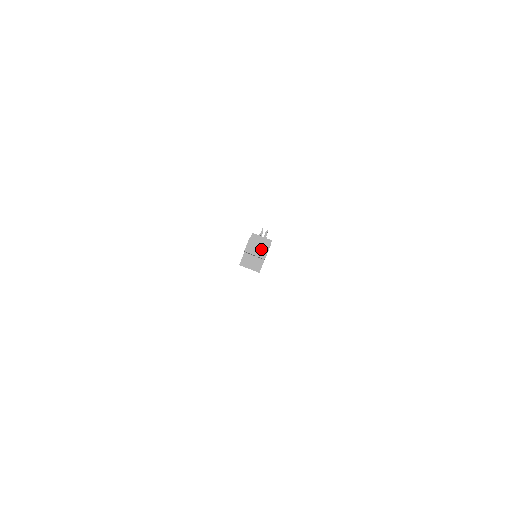
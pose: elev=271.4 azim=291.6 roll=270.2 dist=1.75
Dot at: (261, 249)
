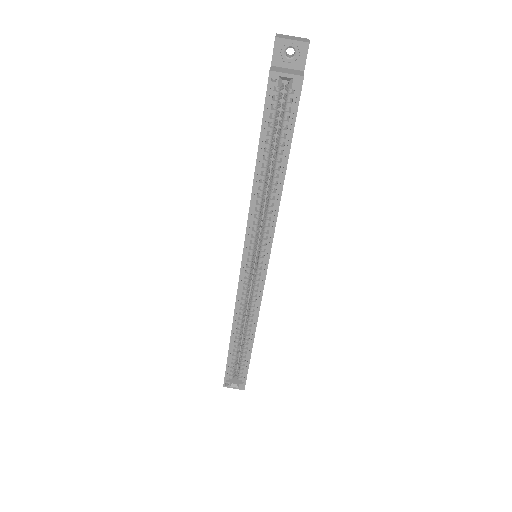
Dot at: (298, 39)
